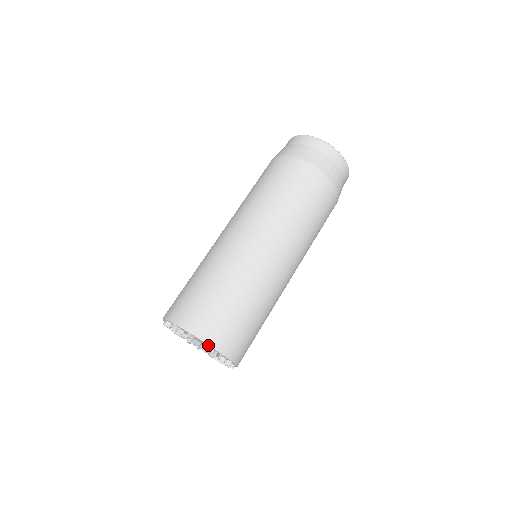
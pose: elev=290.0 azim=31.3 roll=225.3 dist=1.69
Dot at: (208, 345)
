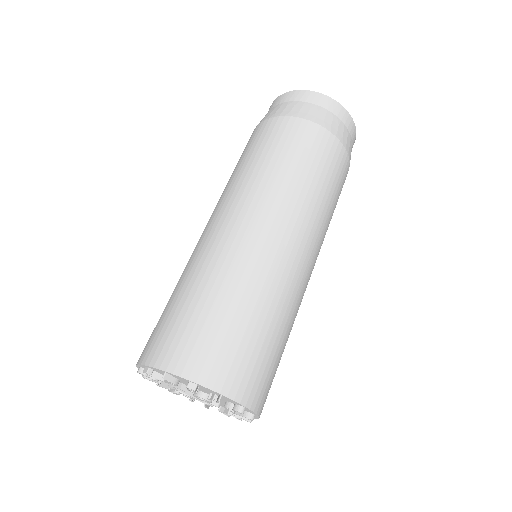
Dot at: (196, 384)
